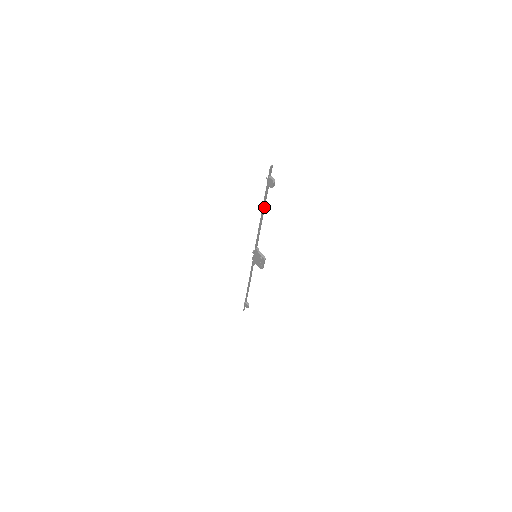
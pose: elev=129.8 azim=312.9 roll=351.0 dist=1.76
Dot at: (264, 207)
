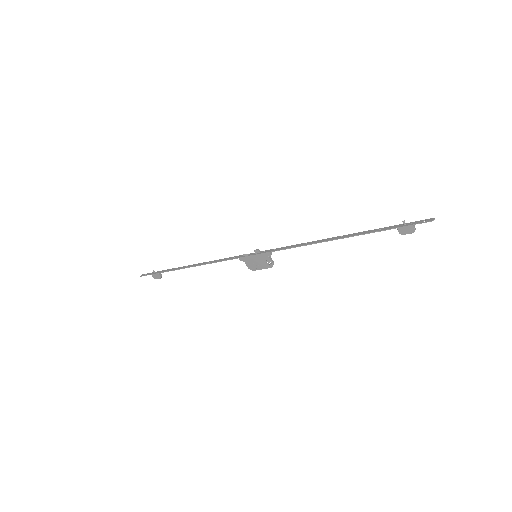
Dot at: (351, 235)
